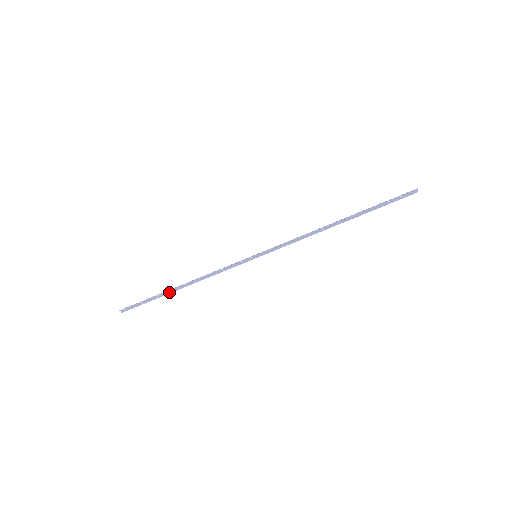
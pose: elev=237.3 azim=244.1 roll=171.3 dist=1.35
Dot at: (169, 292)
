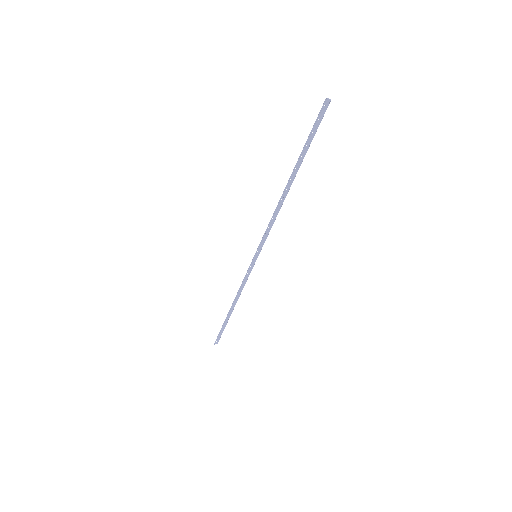
Dot at: (229, 316)
